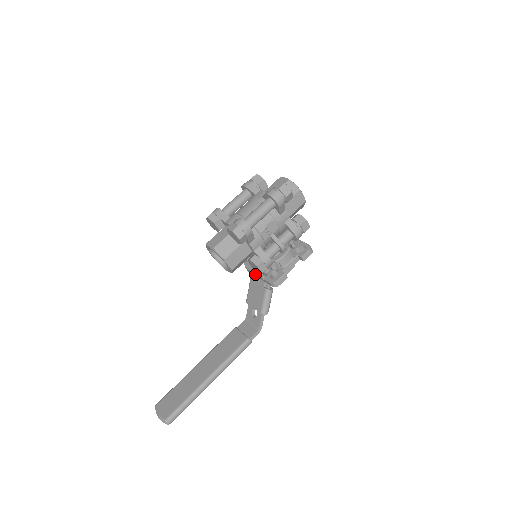
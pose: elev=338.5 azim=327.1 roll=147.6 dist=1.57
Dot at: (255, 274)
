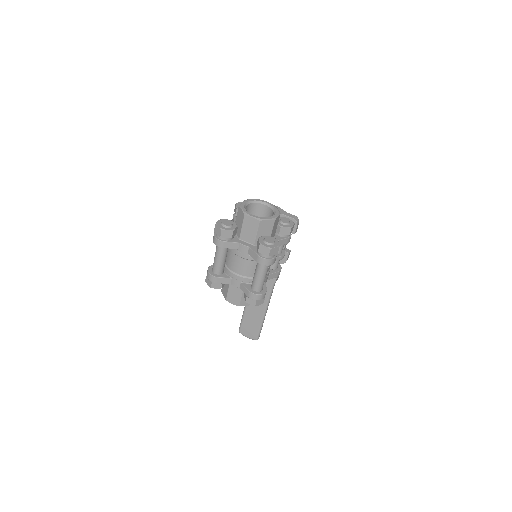
Dot at: occluded
